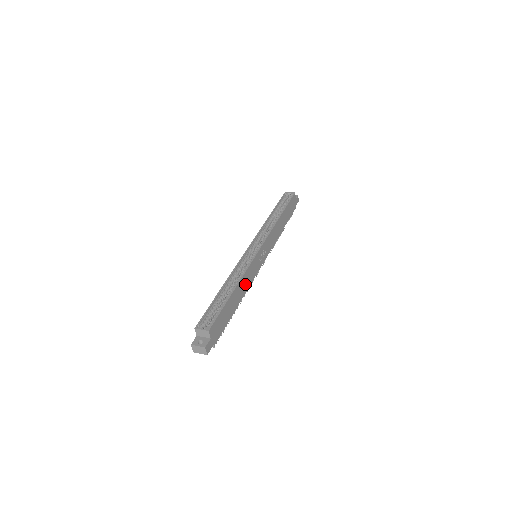
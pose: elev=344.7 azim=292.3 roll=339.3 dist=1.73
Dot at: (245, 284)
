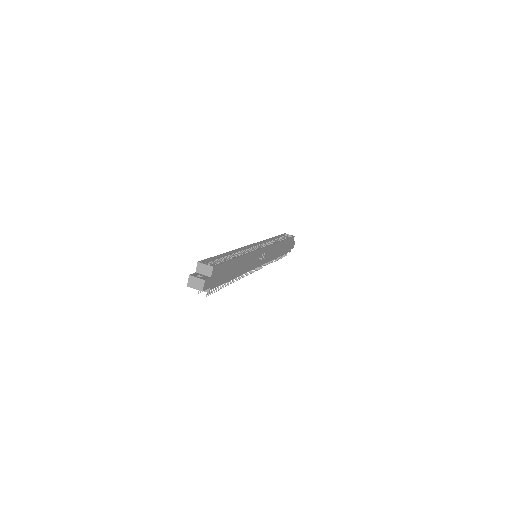
Dot at: (246, 265)
